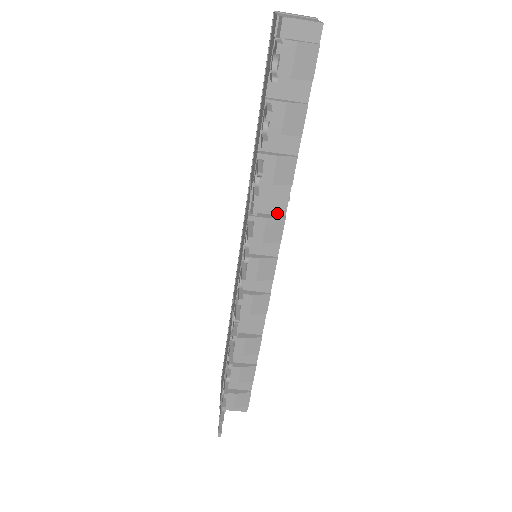
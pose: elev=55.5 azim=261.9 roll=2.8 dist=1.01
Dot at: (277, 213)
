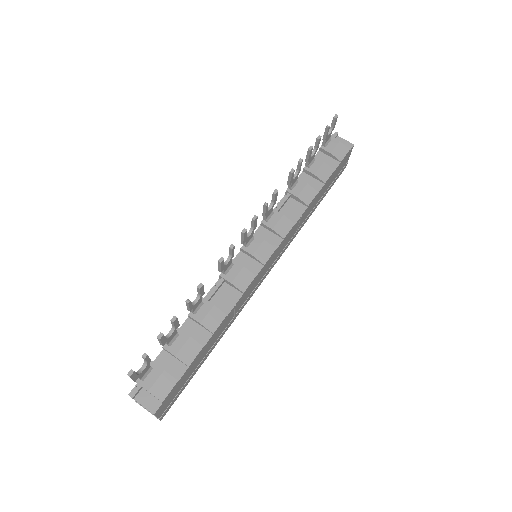
Dot at: (290, 220)
